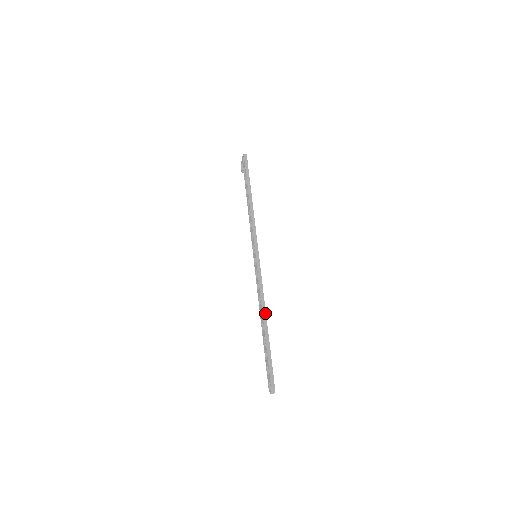
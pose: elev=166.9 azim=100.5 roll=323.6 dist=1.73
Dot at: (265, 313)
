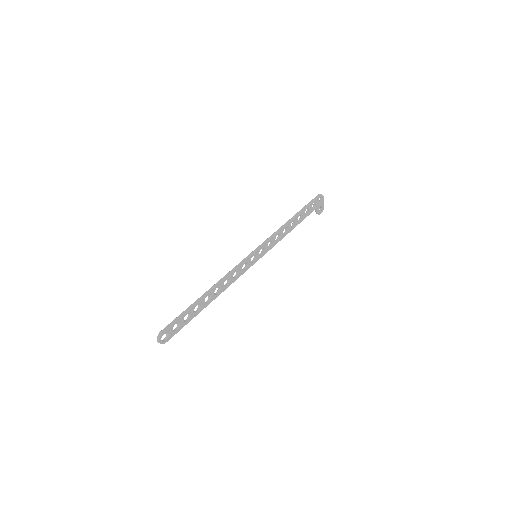
Dot at: (214, 287)
